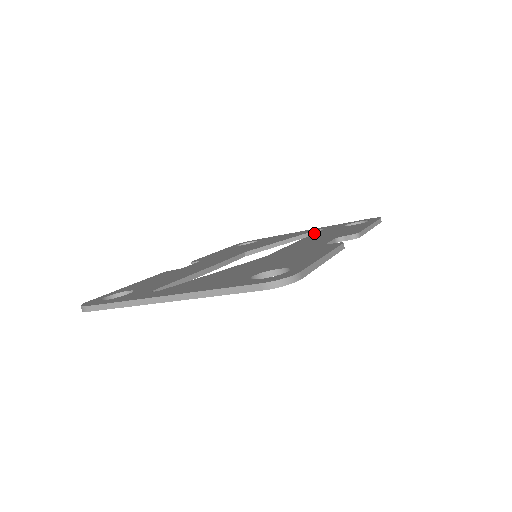
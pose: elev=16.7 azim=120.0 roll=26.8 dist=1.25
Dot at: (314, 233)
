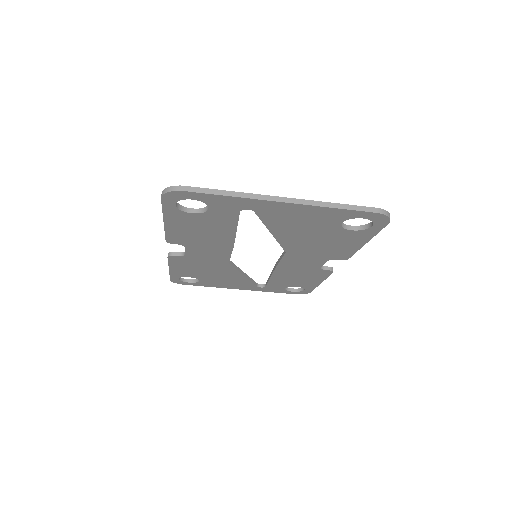
Dot at: occluded
